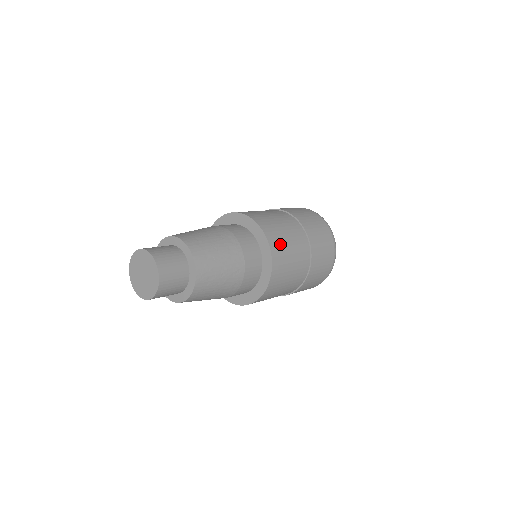
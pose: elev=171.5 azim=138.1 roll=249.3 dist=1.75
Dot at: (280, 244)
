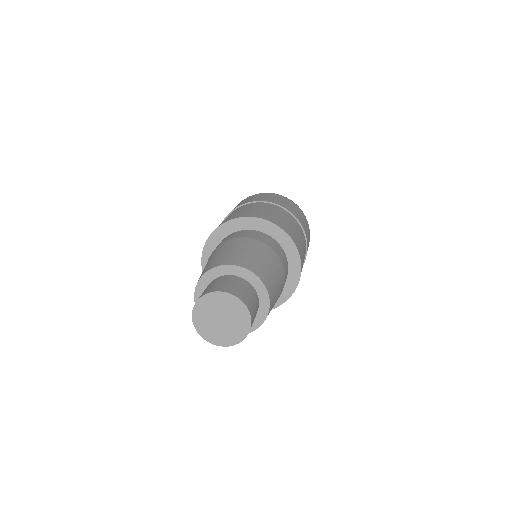
Dot at: occluded
